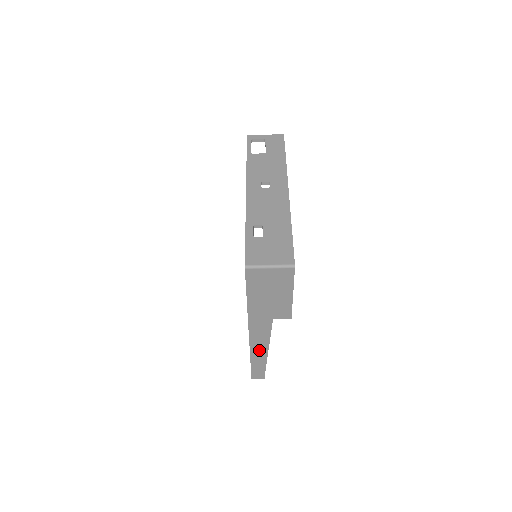
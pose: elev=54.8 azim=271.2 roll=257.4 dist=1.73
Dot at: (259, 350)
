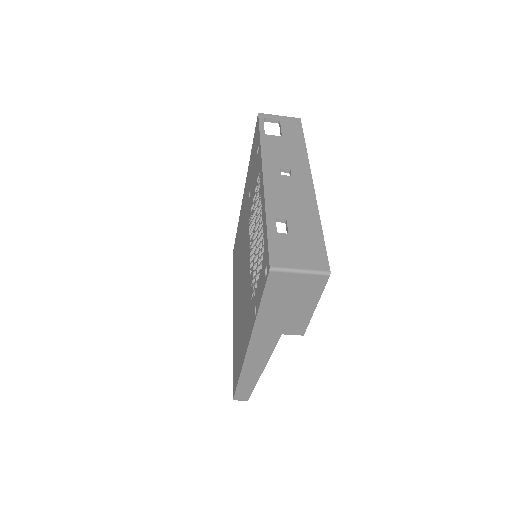
Dot at: (253, 368)
